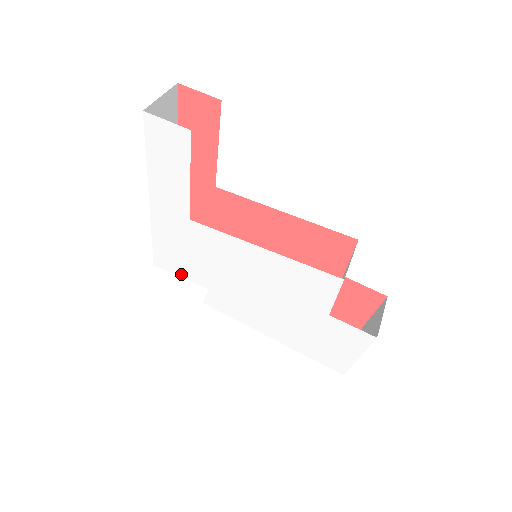
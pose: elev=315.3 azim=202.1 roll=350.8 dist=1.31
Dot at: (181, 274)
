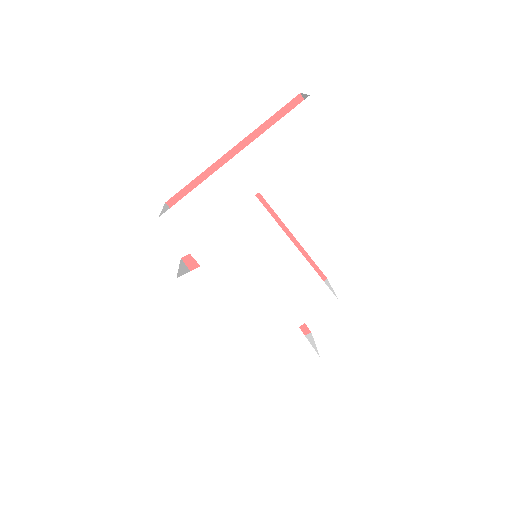
Dot at: (184, 239)
